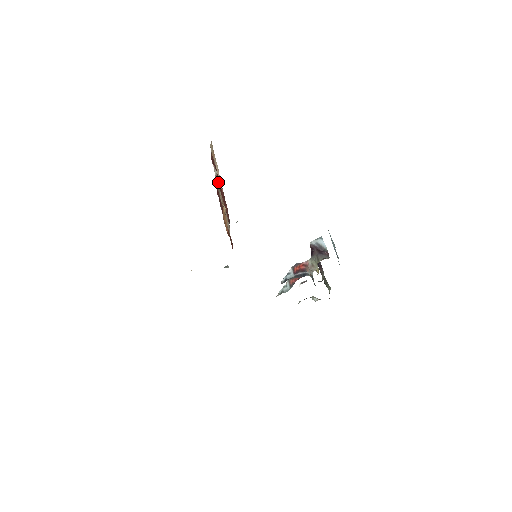
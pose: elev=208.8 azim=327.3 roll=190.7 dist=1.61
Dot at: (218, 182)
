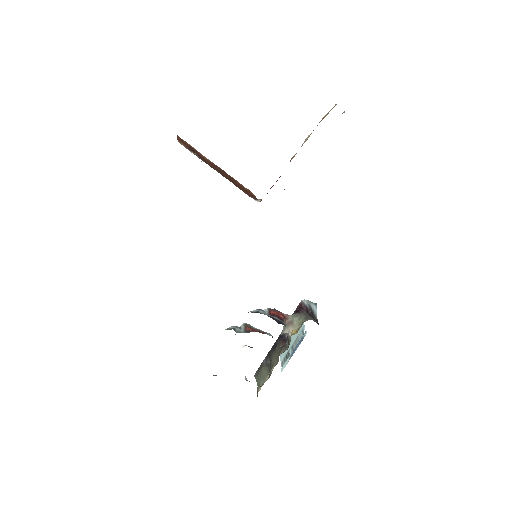
Dot at: occluded
